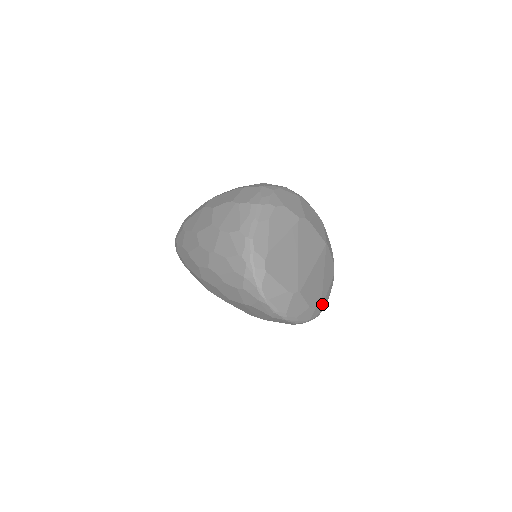
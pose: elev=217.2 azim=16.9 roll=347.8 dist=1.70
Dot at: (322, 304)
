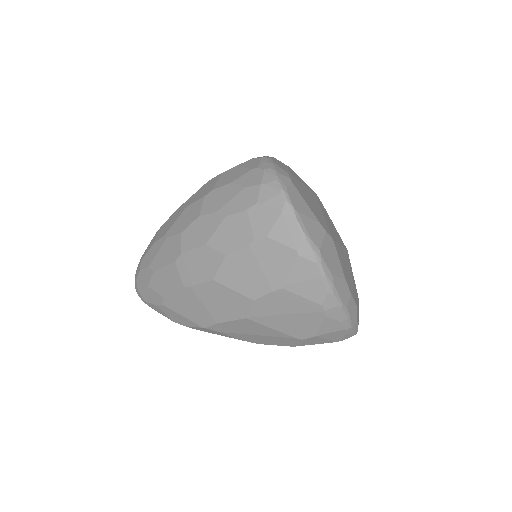
Dot at: (356, 306)
